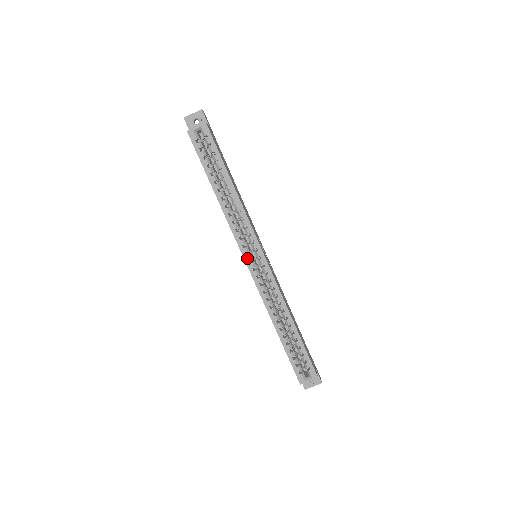
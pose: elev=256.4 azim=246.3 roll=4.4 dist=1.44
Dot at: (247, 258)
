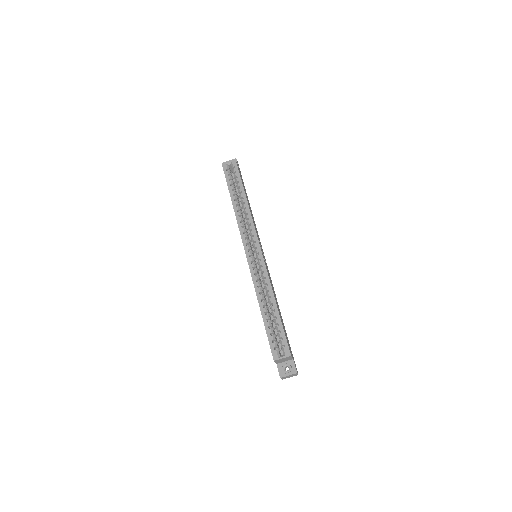
Dot at: (246, 247)
